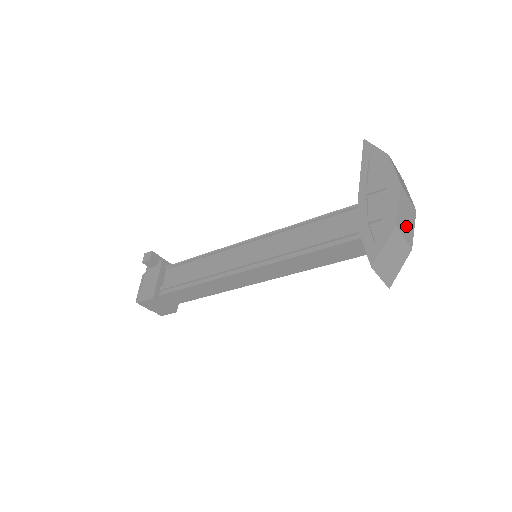
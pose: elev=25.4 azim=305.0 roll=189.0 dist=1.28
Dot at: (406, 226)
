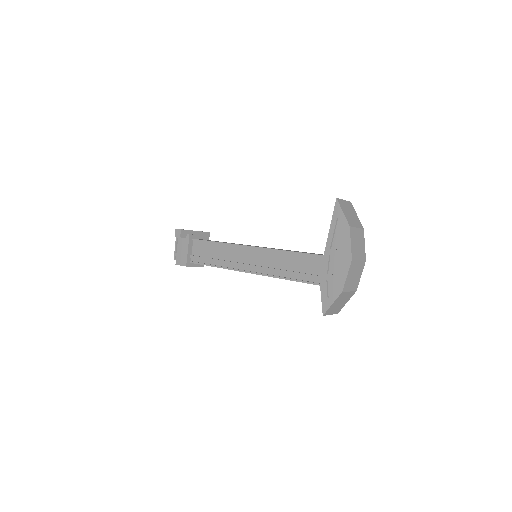
Dot at: (353, 282)
